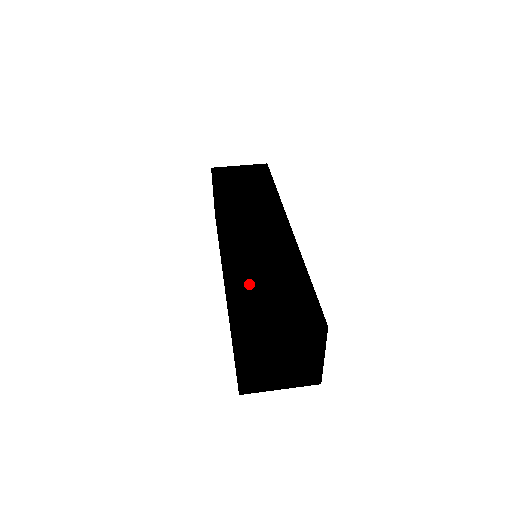
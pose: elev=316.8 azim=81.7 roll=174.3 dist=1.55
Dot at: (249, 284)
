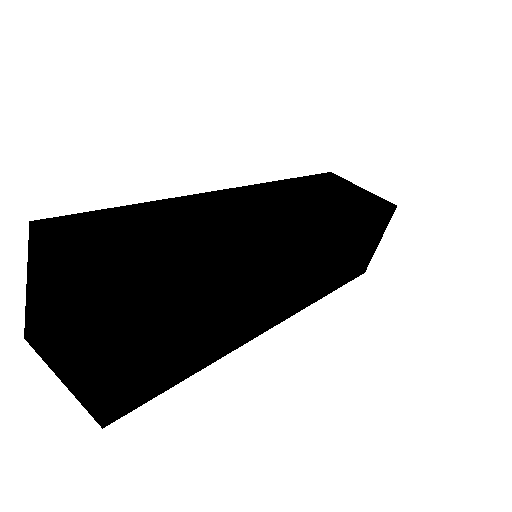
Dot at: (155, 218)
